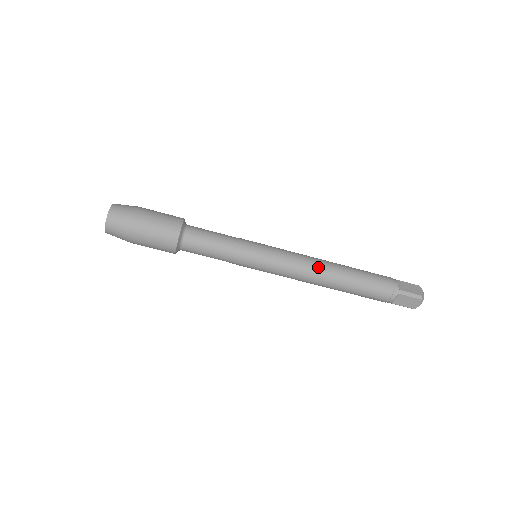
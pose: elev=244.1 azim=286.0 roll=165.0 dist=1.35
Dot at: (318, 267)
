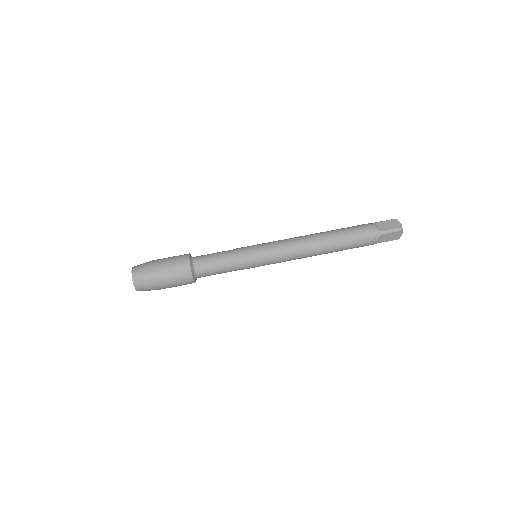
Dot at: occluded
